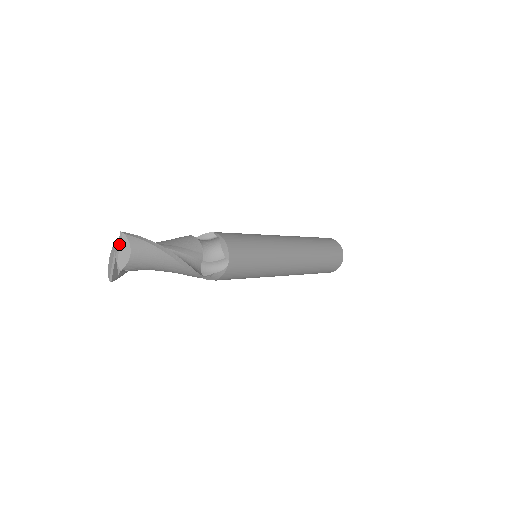
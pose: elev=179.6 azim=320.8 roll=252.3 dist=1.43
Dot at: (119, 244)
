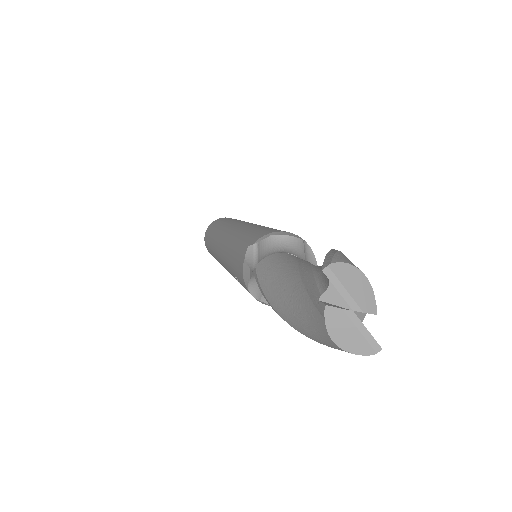
Dot at: (340, 287)
